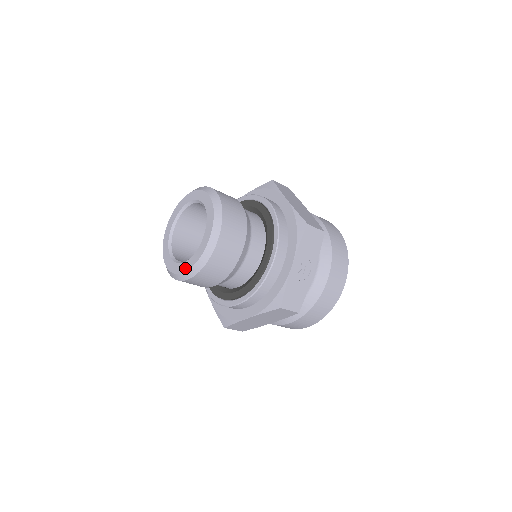
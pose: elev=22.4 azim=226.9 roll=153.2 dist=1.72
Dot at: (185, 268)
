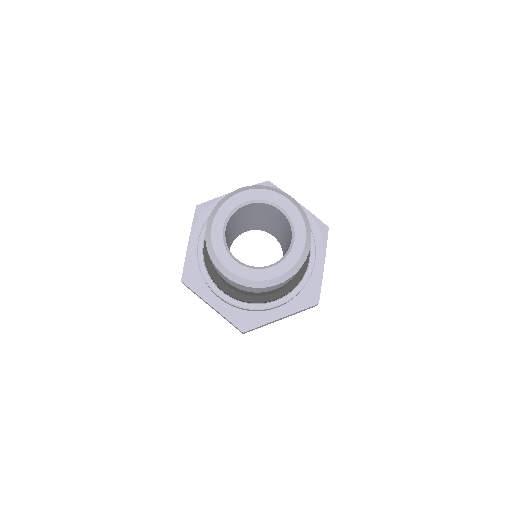
Dot at: (274, 274)
